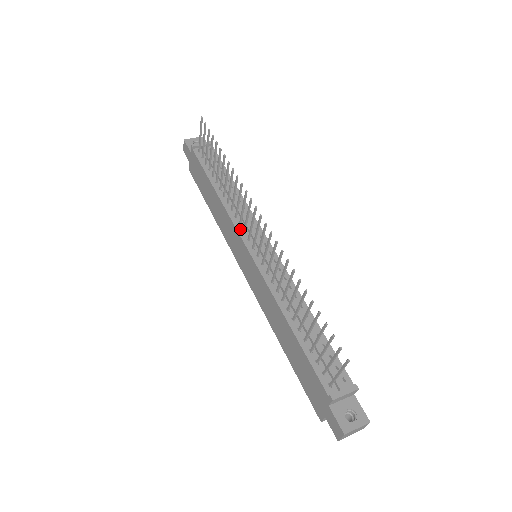
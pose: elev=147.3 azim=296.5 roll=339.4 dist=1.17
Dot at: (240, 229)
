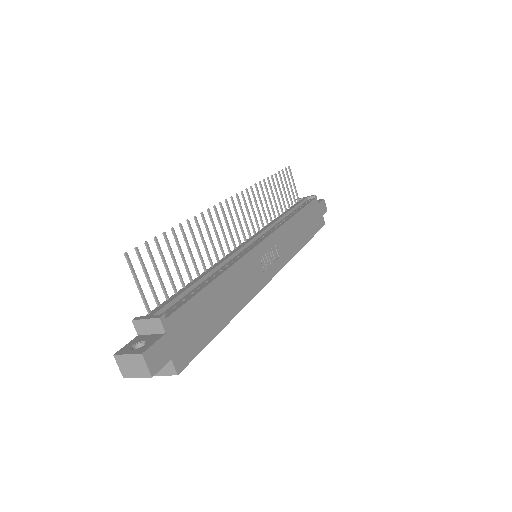
Dot at: occluded
